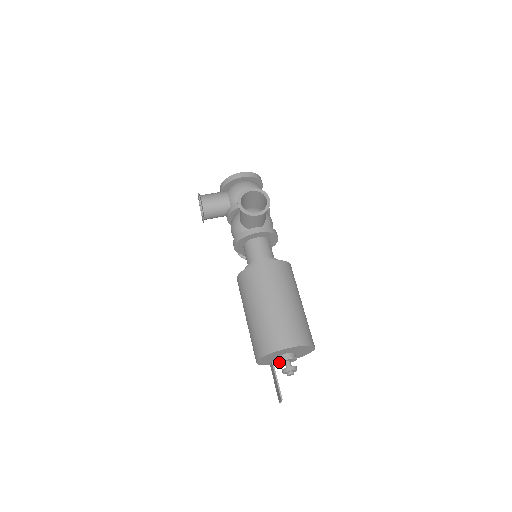
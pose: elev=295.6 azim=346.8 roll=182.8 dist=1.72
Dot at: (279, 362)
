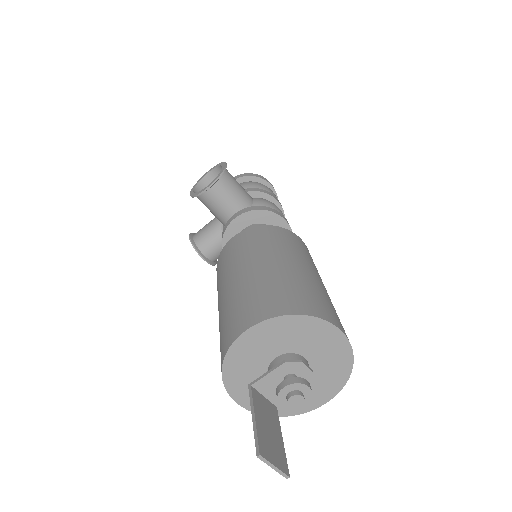
Dot at: (268, 383)
